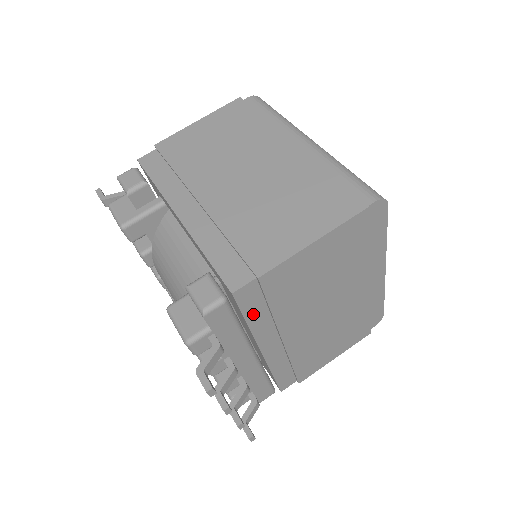
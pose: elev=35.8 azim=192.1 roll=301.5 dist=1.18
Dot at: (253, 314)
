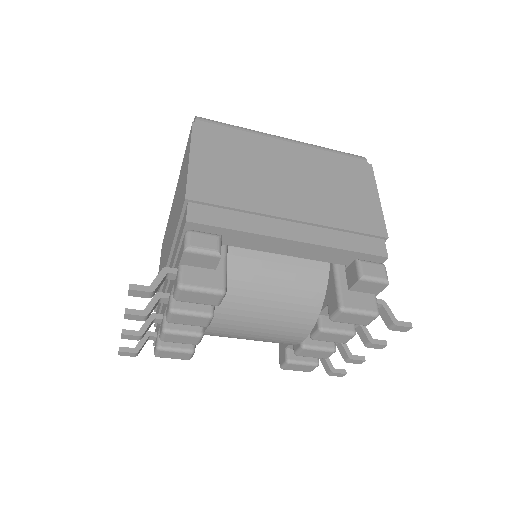
Dot at: occluded
